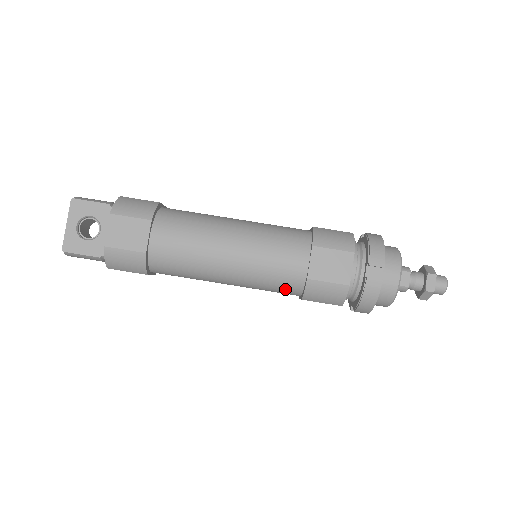
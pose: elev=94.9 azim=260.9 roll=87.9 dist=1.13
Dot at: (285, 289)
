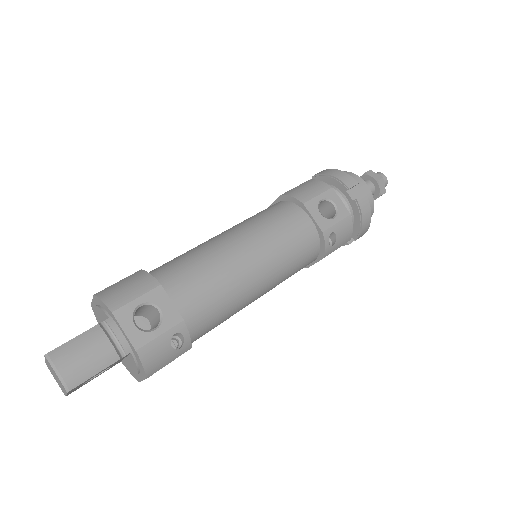
Dot at: (285, 214)
